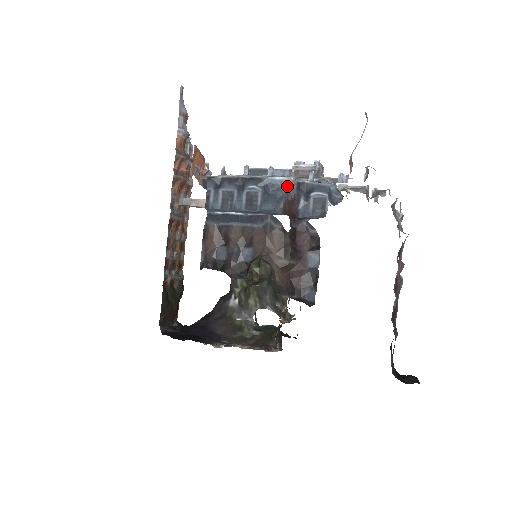
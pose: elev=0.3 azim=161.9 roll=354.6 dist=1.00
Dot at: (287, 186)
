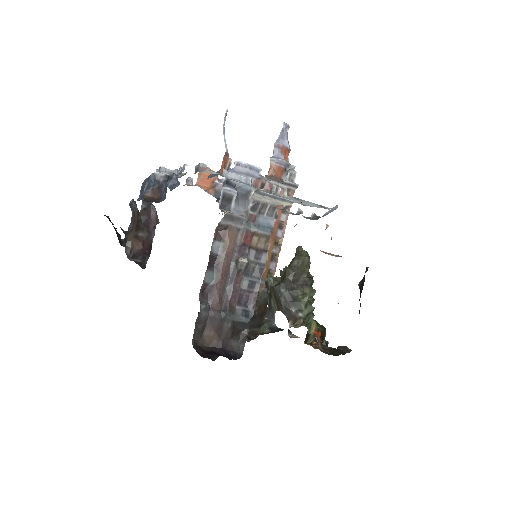
Dot at: (156, 179)
